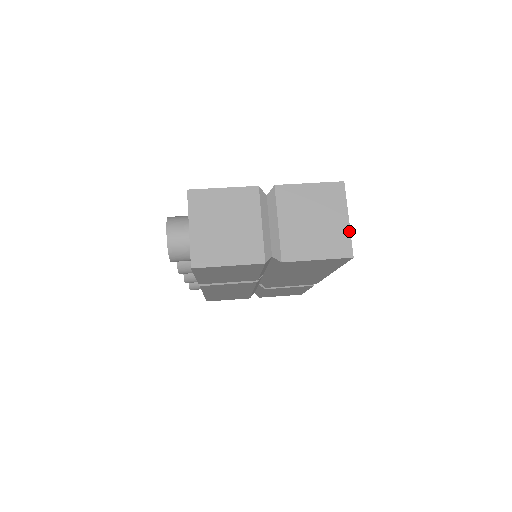
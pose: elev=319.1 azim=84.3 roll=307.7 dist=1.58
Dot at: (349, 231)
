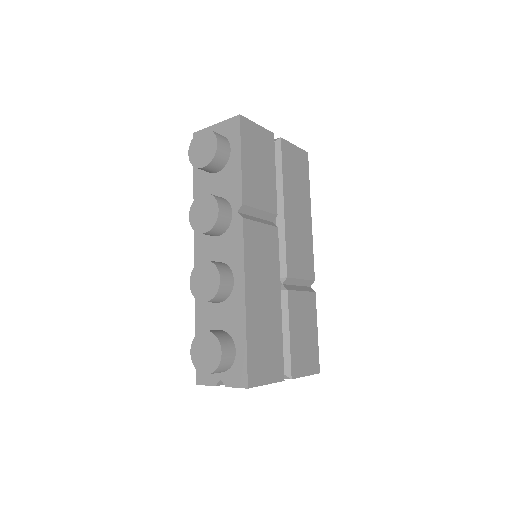
Dot at: occluded
